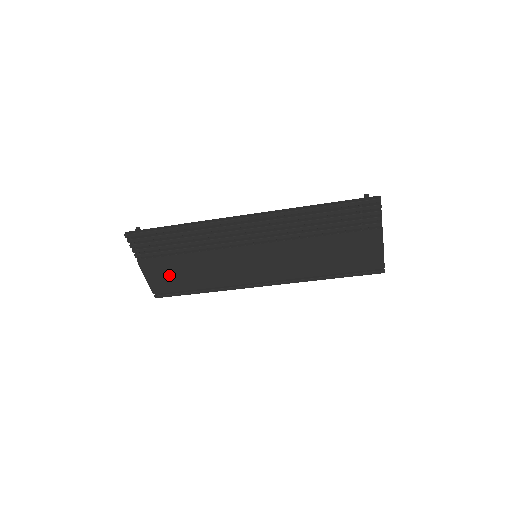
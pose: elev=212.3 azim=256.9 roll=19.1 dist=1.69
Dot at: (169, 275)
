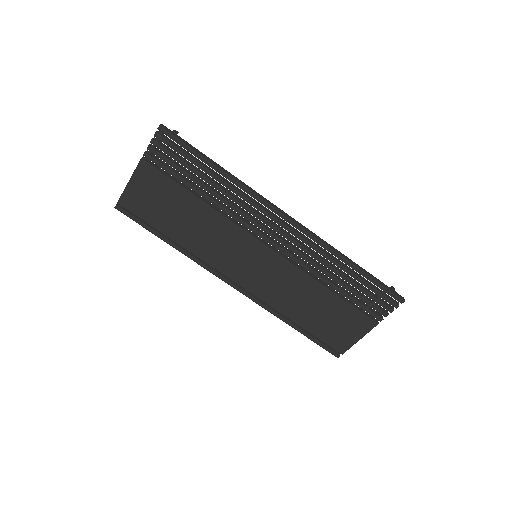
Dot at: (156, 200)
